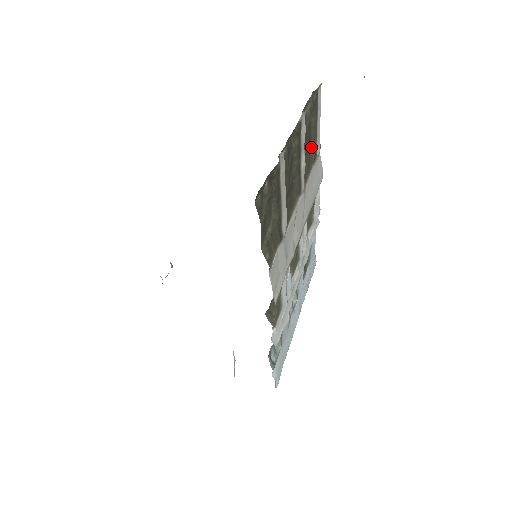
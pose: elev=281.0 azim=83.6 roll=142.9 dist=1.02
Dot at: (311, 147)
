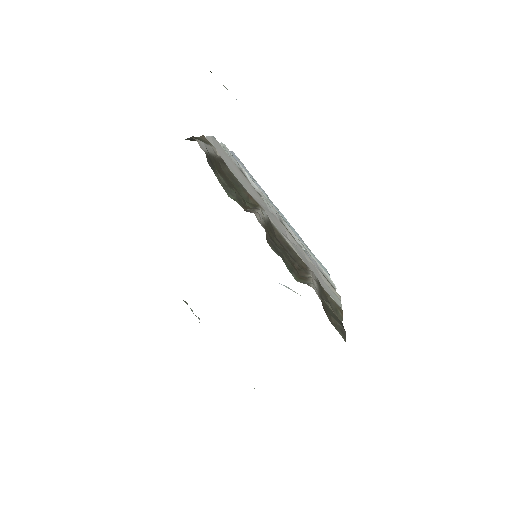
Dot at: (222, 169)
